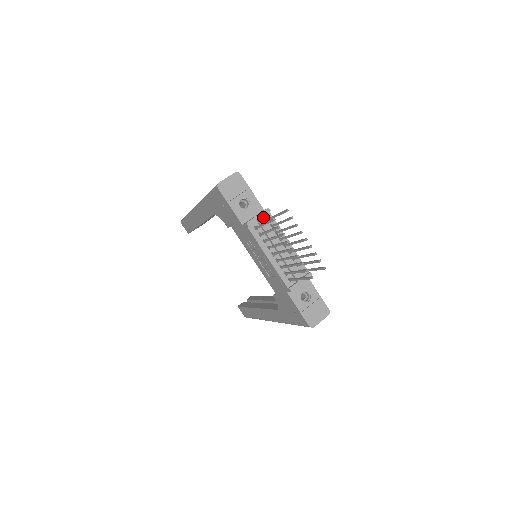
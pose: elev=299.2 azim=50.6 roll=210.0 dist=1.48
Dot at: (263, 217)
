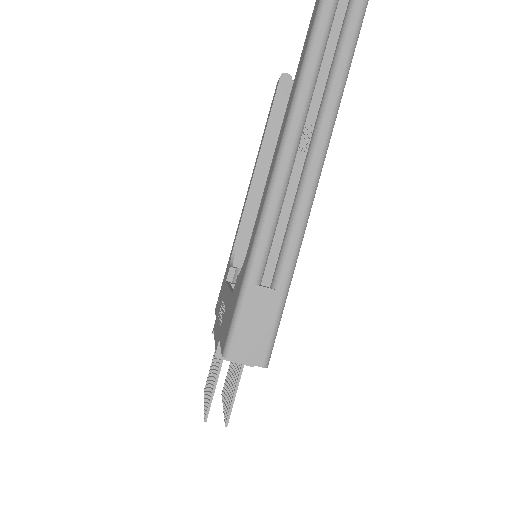
Dot at: occluded
